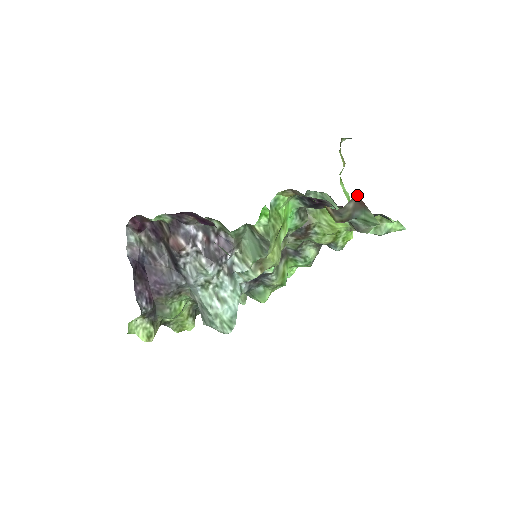
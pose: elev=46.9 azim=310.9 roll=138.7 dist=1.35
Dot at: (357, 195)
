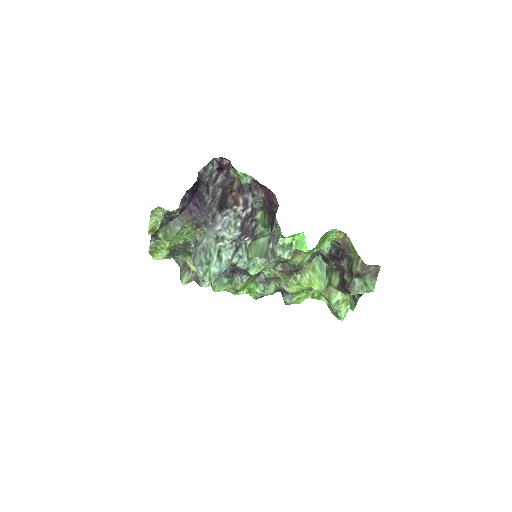
Dot at: occluded
